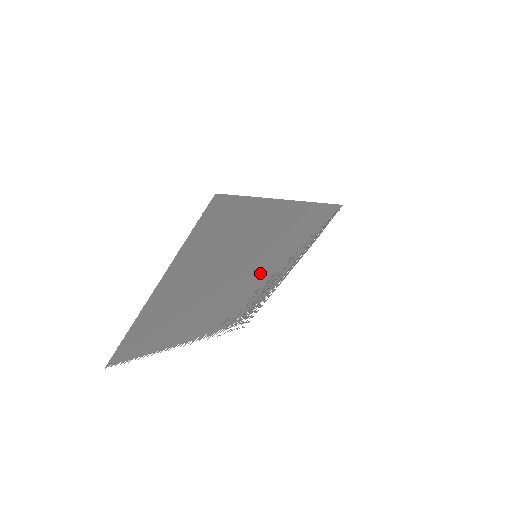
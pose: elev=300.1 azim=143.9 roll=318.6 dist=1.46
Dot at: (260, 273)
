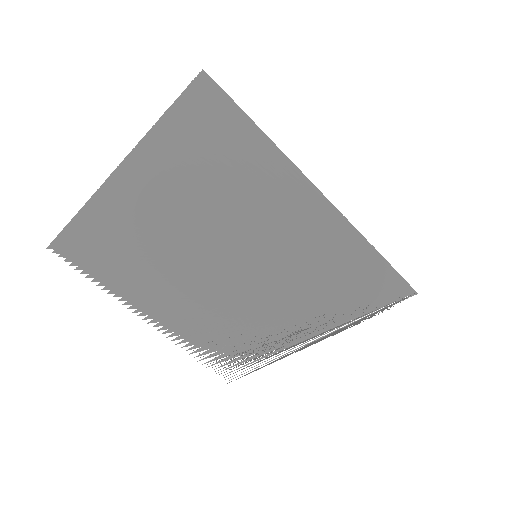
Dot at: (260, 298)
